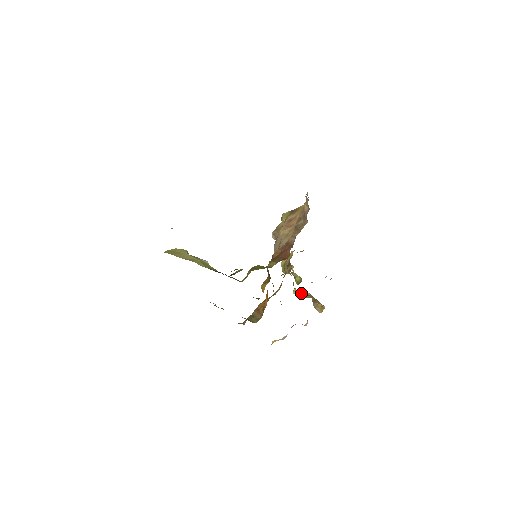
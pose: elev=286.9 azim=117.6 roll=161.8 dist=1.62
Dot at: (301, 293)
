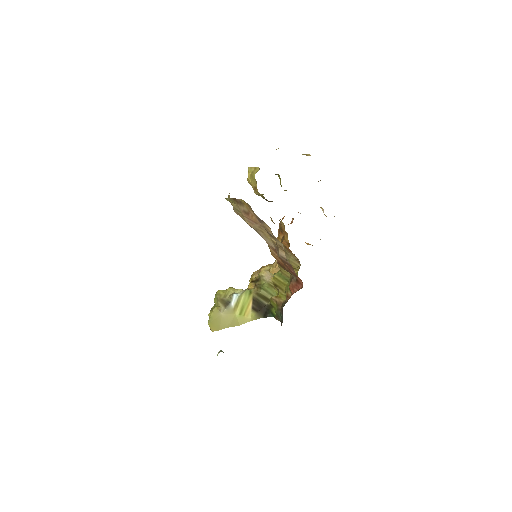
Dot at: occluded
